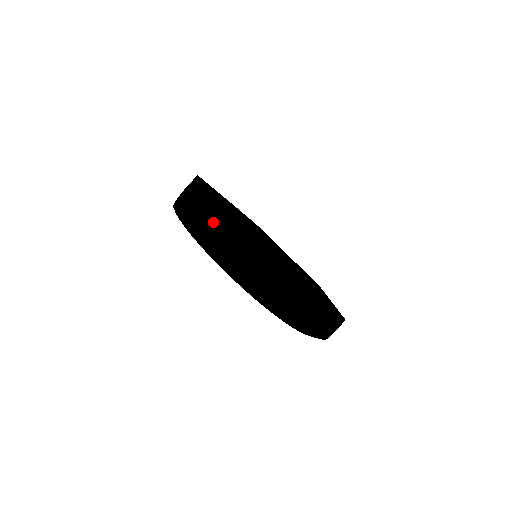
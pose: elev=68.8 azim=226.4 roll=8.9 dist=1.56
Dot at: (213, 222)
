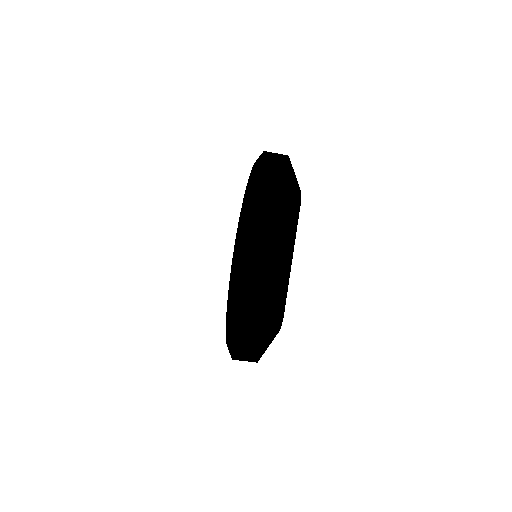
Dot at: (283, 235)
